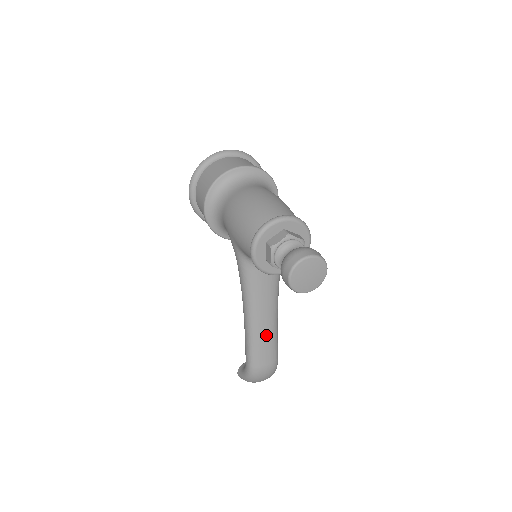
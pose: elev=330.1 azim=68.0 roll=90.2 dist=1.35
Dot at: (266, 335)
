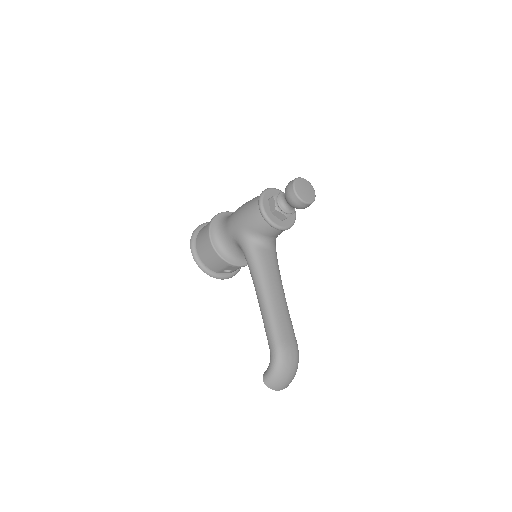
Dot at: (282, 311)
